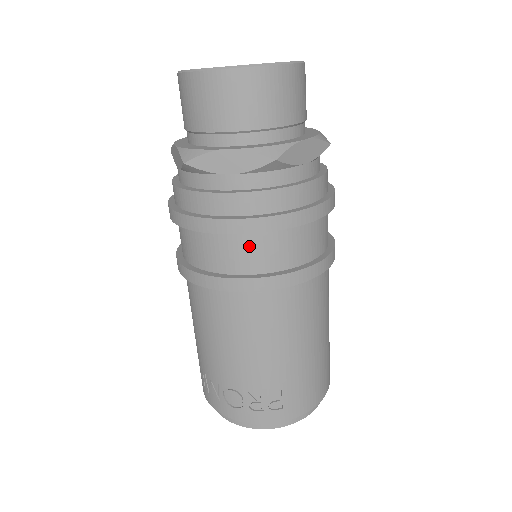
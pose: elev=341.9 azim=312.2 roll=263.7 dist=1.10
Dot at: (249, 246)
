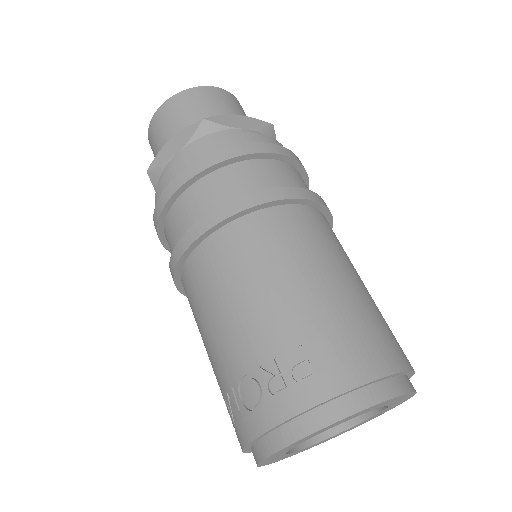
Dot at: (204, 191)
